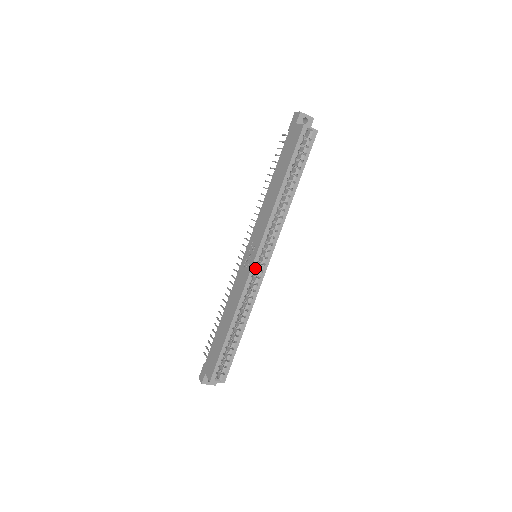
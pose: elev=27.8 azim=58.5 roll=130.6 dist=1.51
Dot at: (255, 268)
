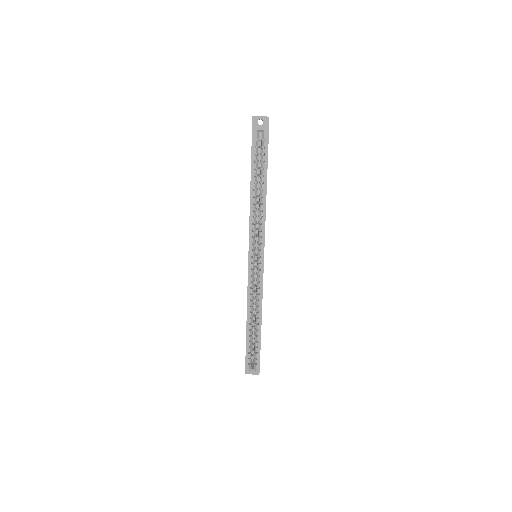
Dot at: occluded
